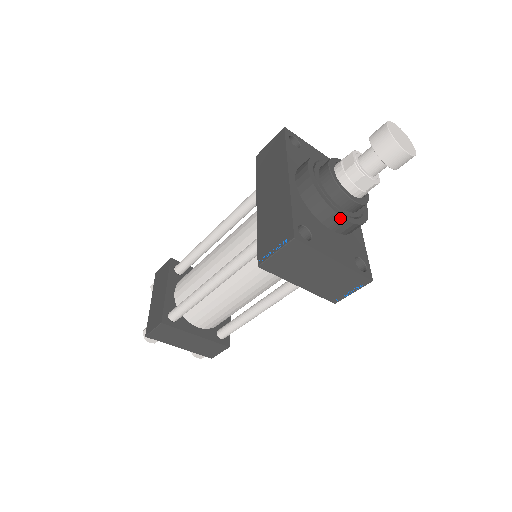
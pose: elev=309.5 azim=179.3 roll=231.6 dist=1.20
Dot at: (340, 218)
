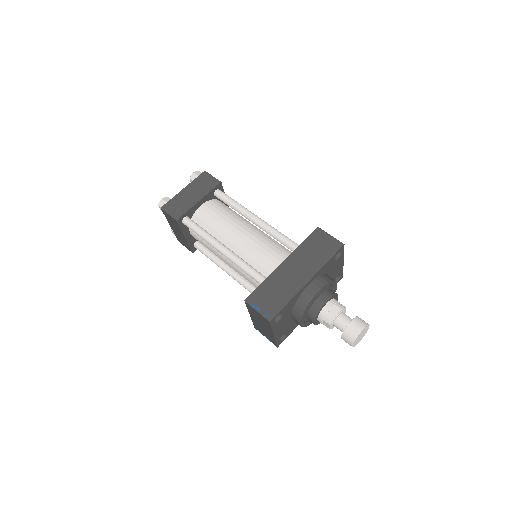
Dot at: (300, 322)
